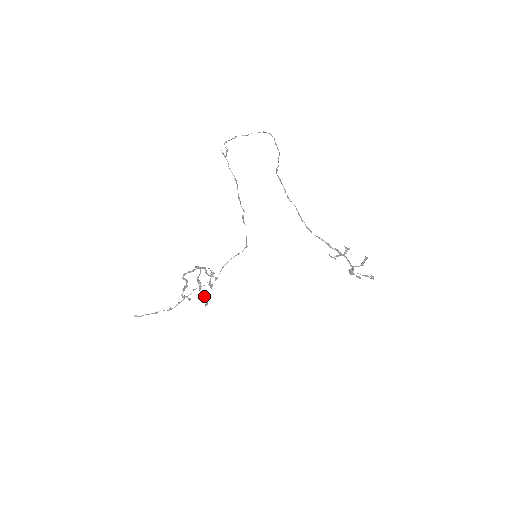
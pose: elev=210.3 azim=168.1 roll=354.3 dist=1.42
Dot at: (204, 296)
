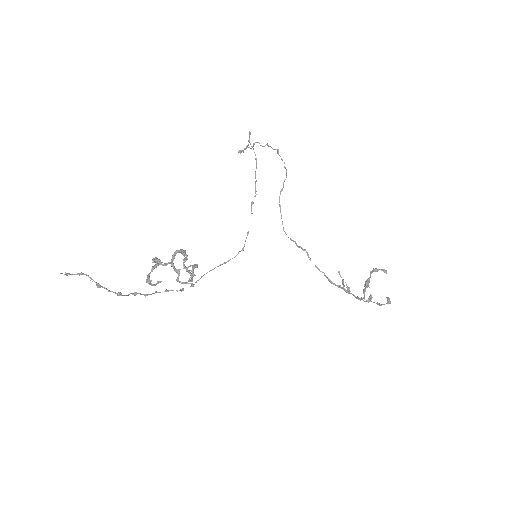
Dot at: (189, 271)
